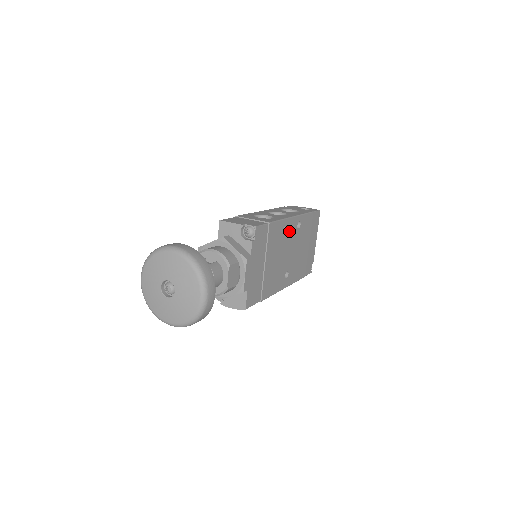
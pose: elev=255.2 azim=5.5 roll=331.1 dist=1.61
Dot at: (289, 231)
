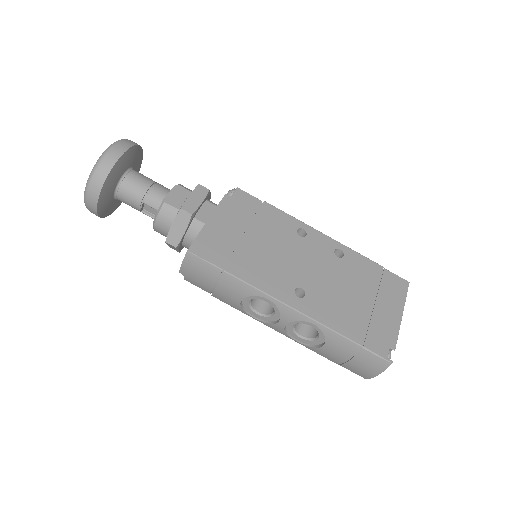
Dot at: (311, 242)
